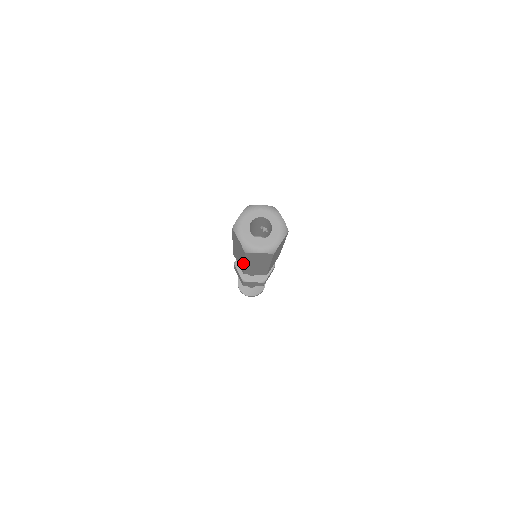
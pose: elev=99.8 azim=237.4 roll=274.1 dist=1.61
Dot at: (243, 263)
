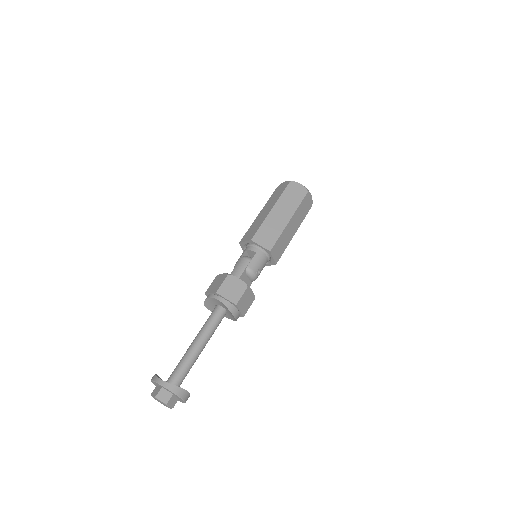
Dot at: (270, 210)
